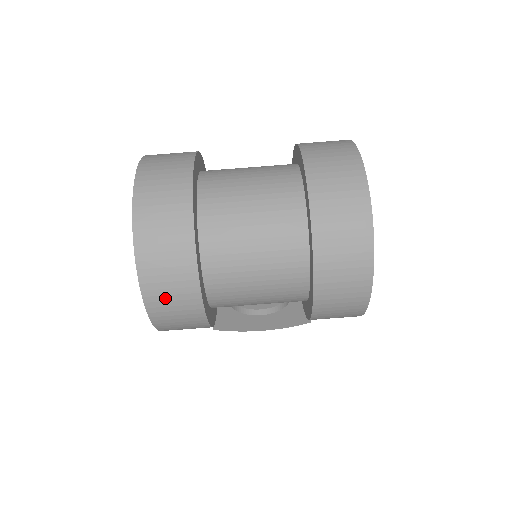
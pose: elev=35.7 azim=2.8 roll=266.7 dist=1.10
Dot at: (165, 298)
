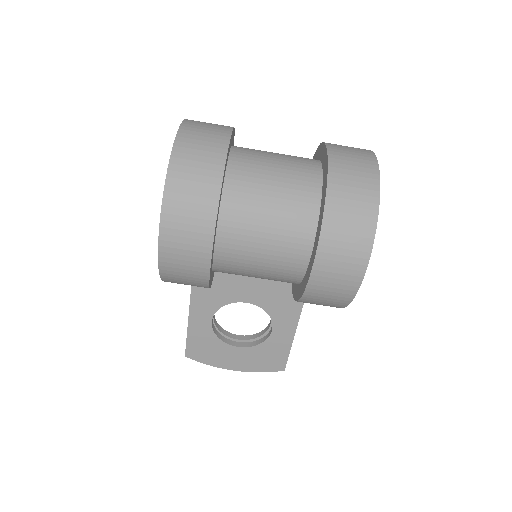
Dot at: (181, 219)
